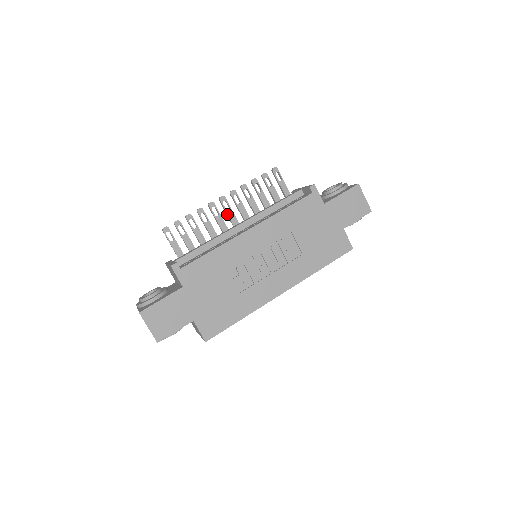
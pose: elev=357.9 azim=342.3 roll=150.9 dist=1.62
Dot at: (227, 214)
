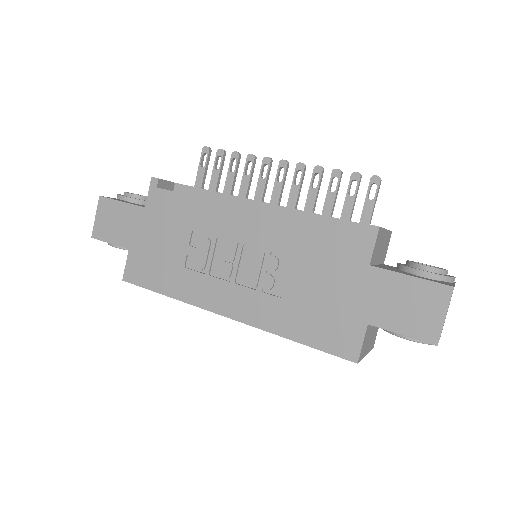
Dot at: (274, 185)
